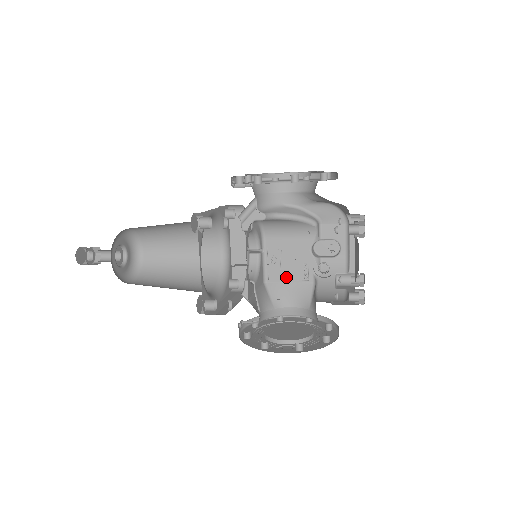
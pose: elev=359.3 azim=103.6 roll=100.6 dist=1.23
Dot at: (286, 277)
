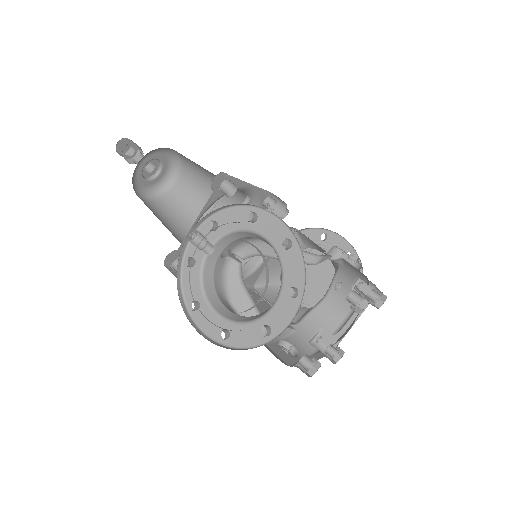
Dot at: occluded
